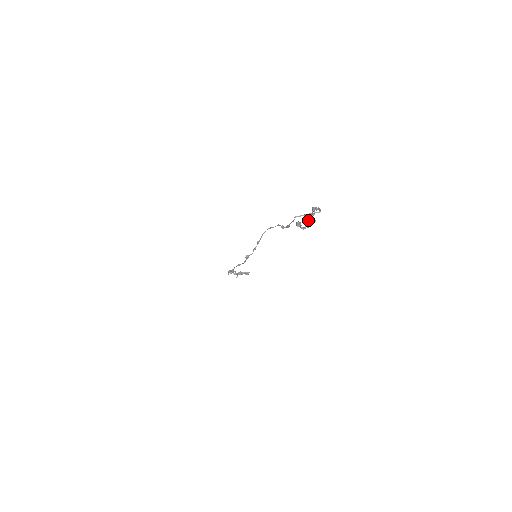
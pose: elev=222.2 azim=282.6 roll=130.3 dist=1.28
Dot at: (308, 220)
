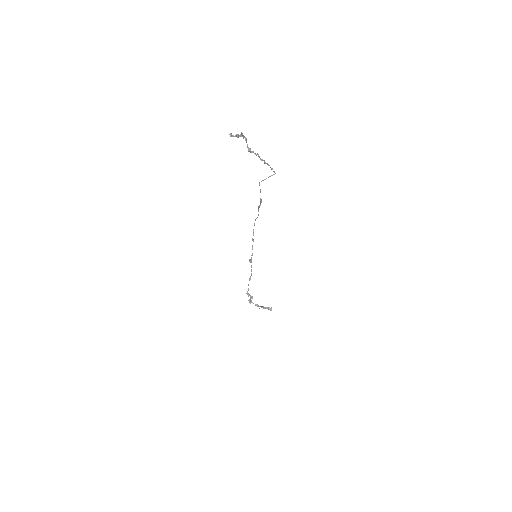
Dot at: (239, 136)
